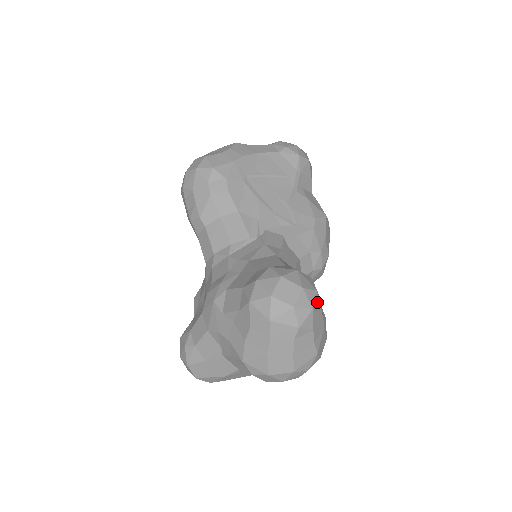
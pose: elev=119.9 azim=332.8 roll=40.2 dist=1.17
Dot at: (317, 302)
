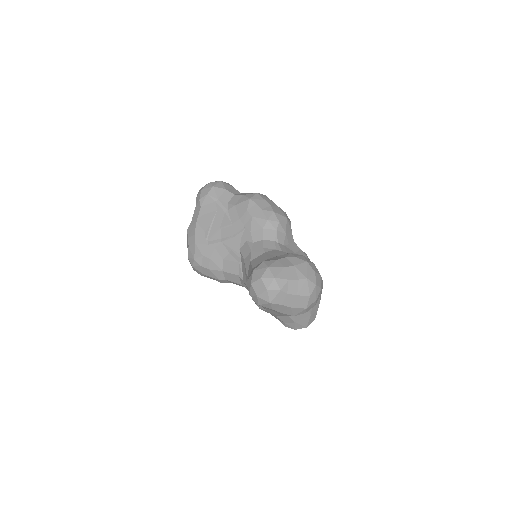
Dot at: (274, 270)
